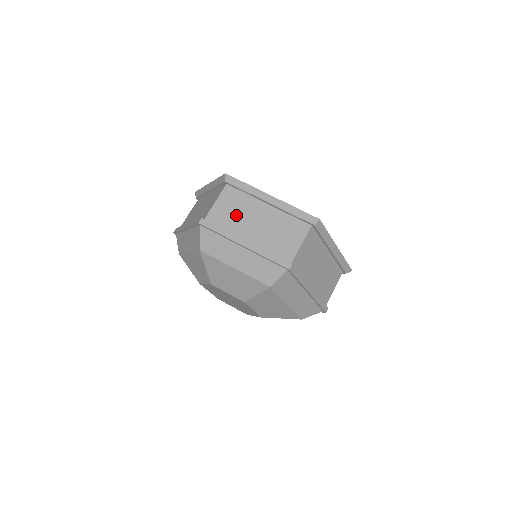
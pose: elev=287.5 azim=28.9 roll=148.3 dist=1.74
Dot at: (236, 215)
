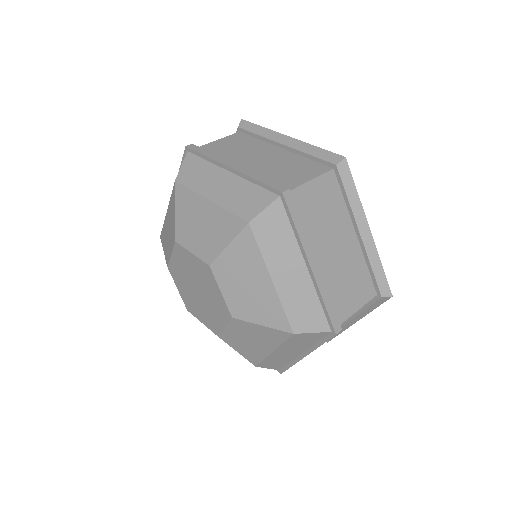
Dot at: (236, 150)
